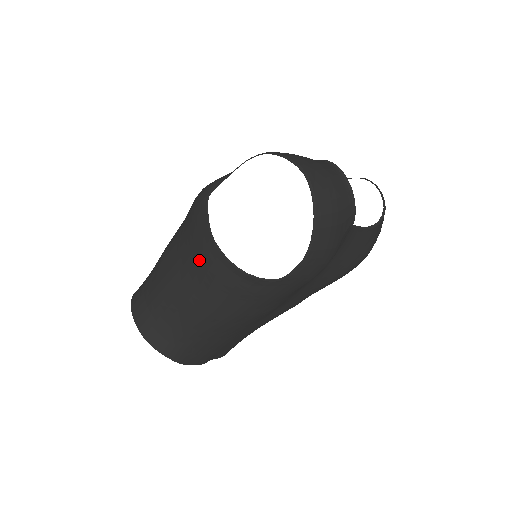
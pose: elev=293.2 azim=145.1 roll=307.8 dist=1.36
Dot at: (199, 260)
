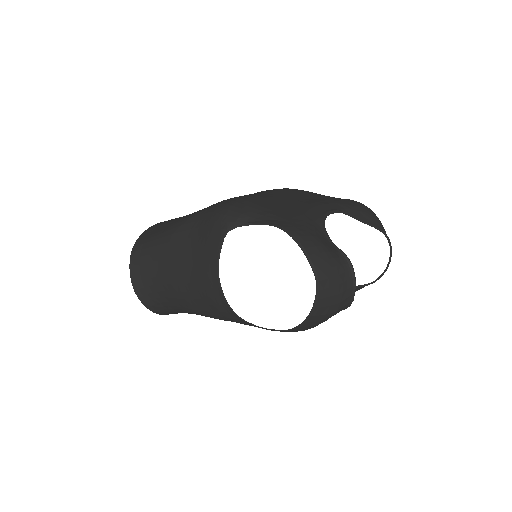
Dot at: (200, 275)
